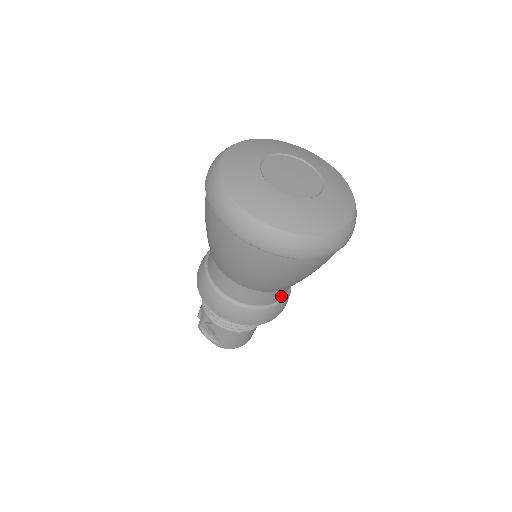
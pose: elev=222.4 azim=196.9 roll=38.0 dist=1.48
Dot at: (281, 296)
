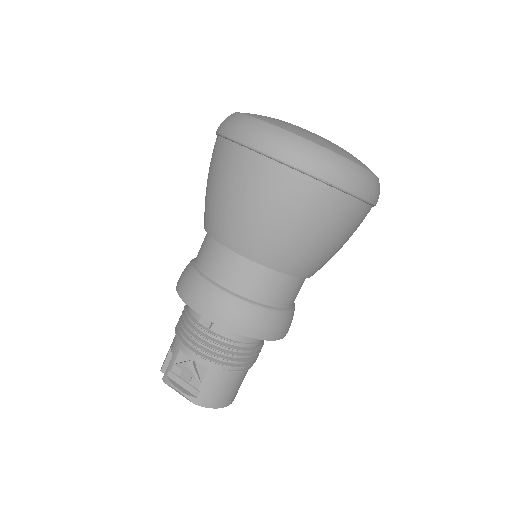
Dot at: (290, 300)
